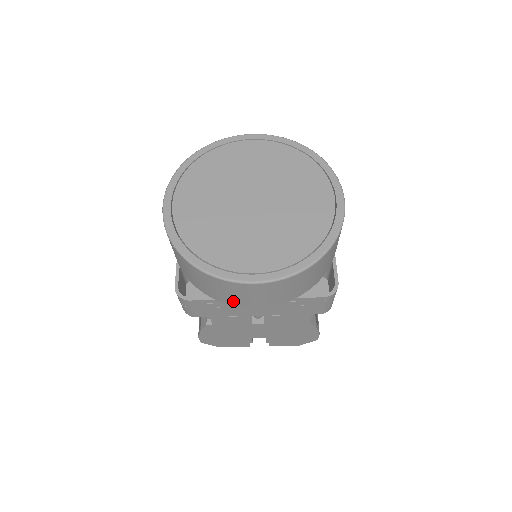
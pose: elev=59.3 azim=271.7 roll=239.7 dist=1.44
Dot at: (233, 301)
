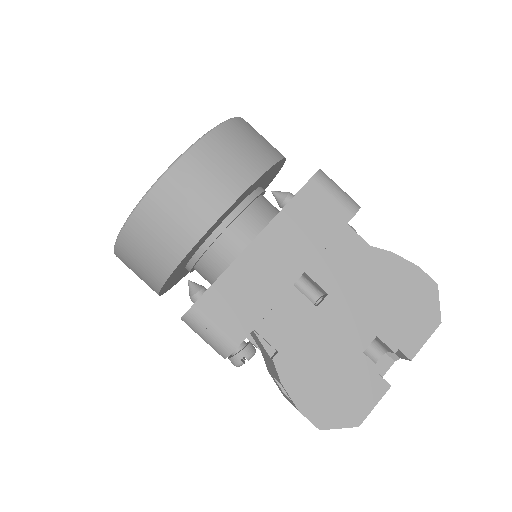
Dot at: (200, 219)
